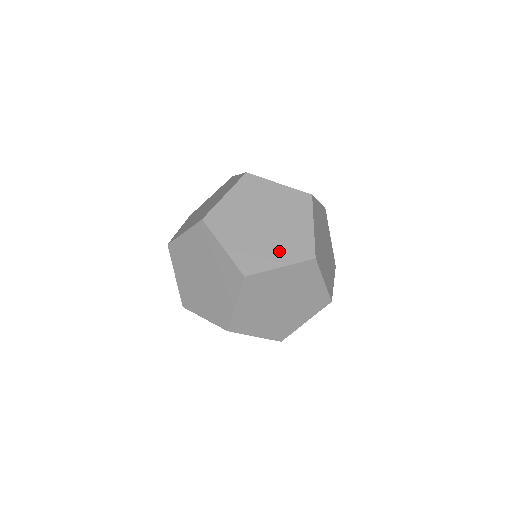
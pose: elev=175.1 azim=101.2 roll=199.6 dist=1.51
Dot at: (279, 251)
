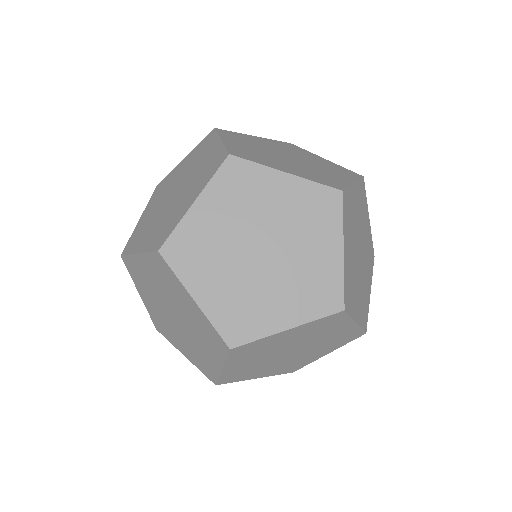
Dot at: (285, 301)
